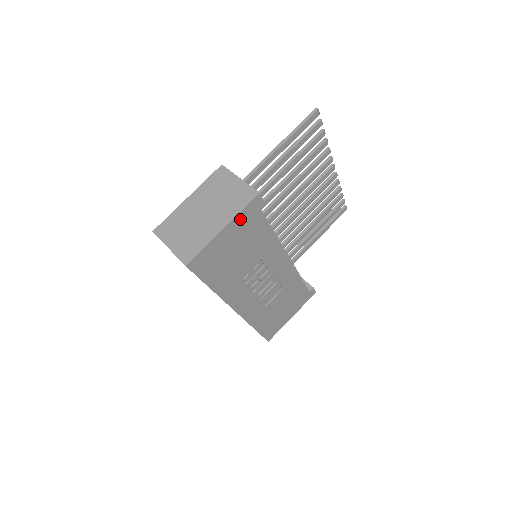
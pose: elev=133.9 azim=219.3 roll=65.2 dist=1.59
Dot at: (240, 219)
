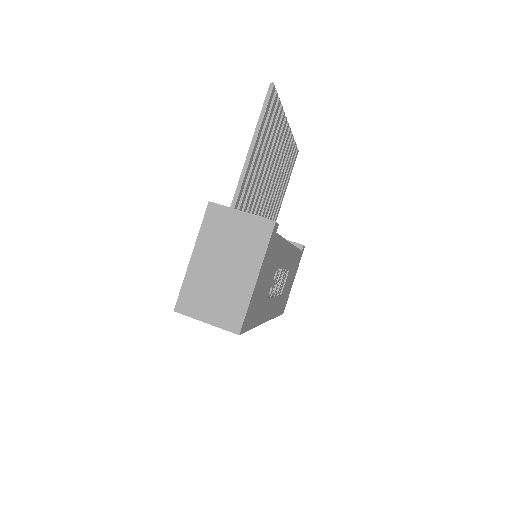
Dot at: (266, 257)
